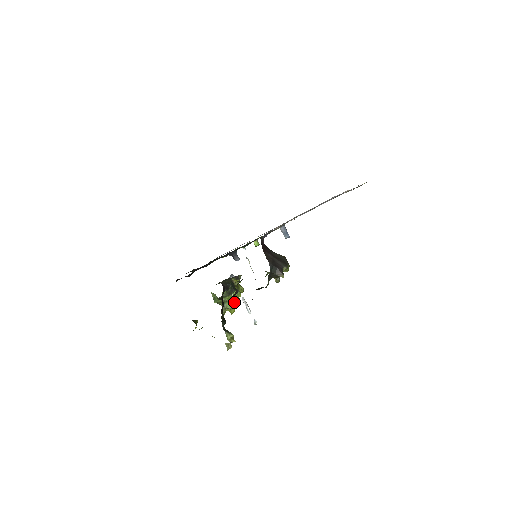
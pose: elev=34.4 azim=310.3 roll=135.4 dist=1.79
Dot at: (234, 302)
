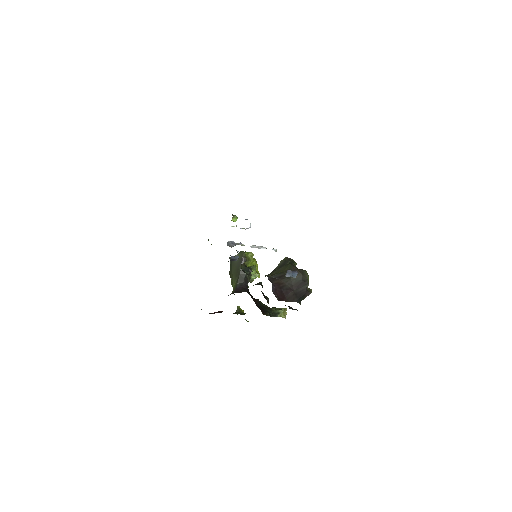
Dot at: (255, 272)
